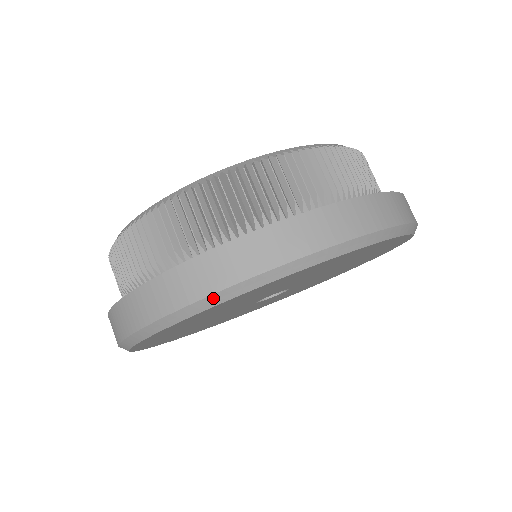
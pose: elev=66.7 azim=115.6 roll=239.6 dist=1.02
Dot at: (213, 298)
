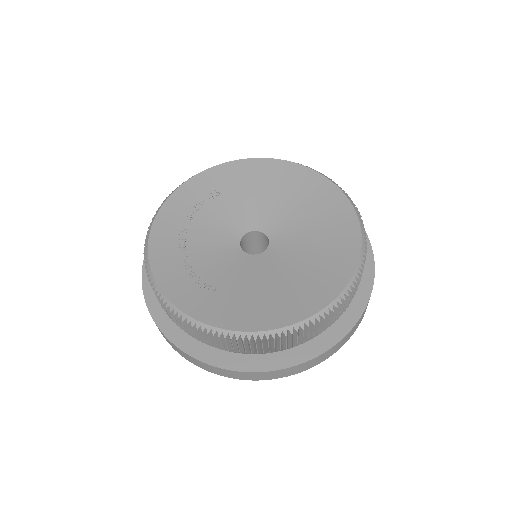
Dot at: (250, 379)
